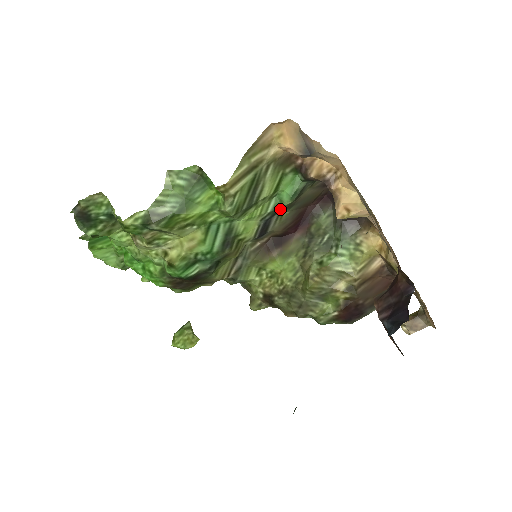
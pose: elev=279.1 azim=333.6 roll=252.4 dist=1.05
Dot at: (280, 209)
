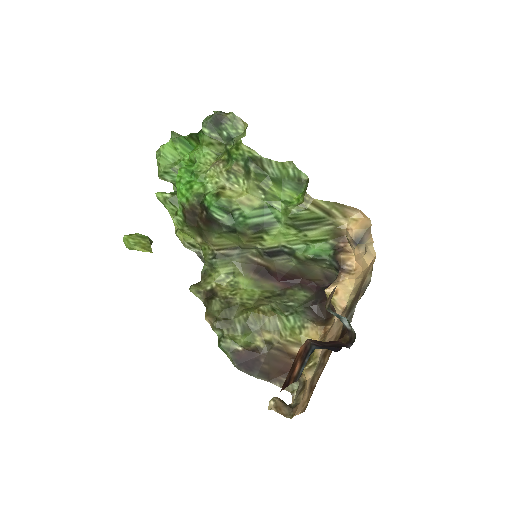
Dot at: (298, 255)
